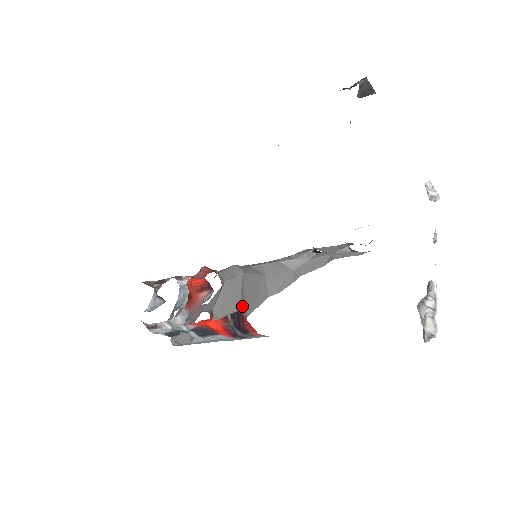
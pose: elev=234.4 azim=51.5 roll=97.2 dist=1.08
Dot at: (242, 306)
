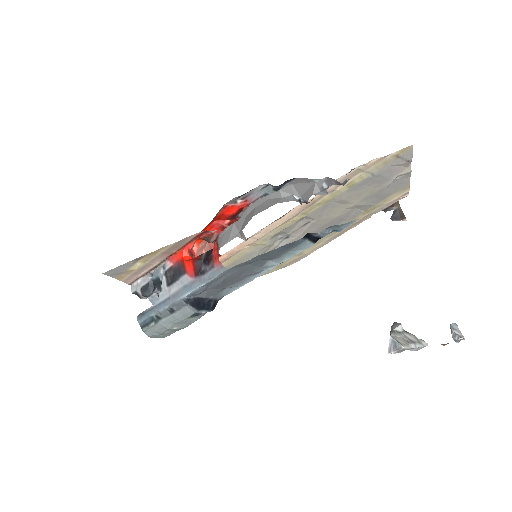
Dot at: occluded
